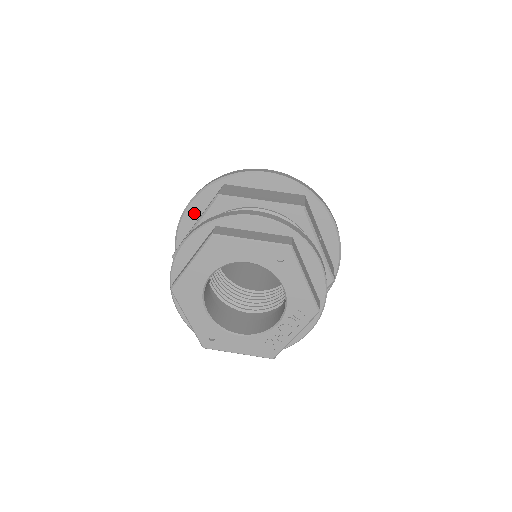
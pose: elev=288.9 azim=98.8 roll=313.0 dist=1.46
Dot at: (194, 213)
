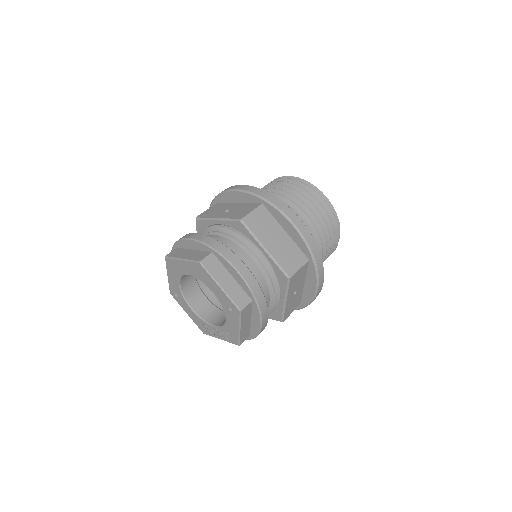
Dot at: (234, 198)
